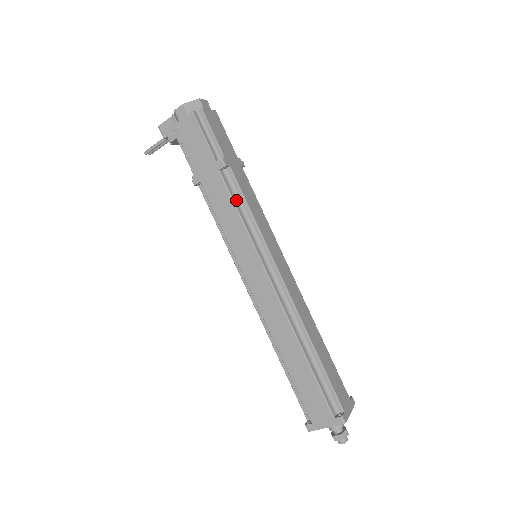
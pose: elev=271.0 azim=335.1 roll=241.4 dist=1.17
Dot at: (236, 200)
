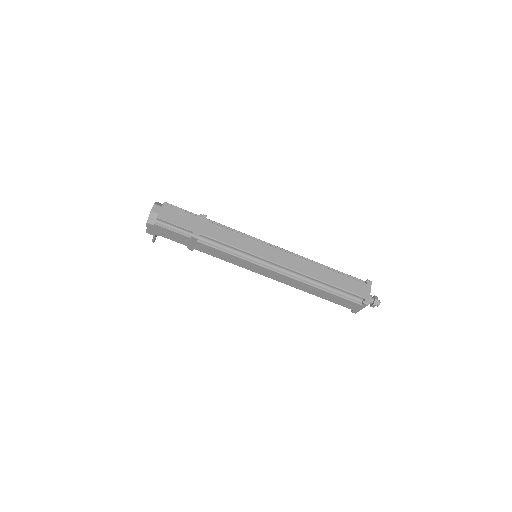
Dot at: (219, 247)
